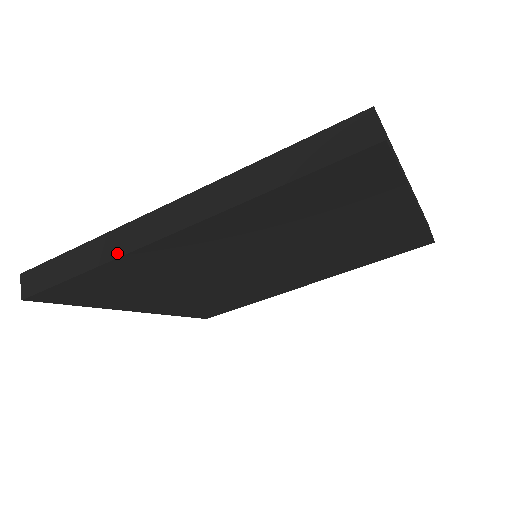
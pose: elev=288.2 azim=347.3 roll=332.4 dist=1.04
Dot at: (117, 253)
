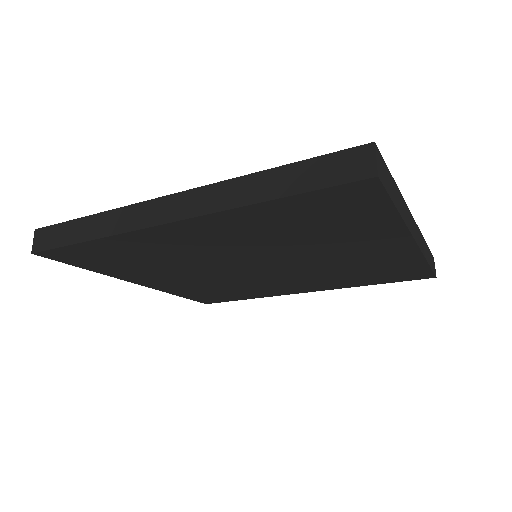
Dot at: (120, 229)
